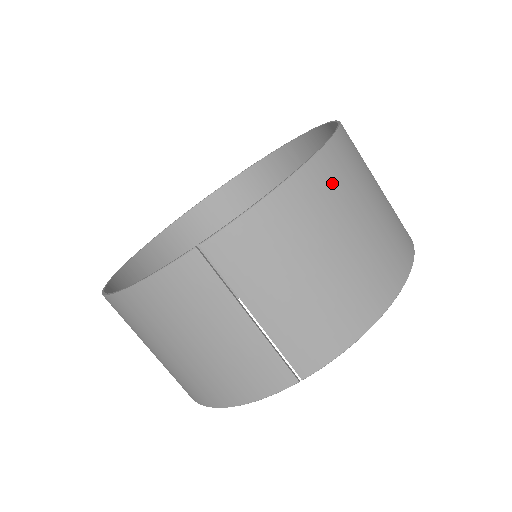
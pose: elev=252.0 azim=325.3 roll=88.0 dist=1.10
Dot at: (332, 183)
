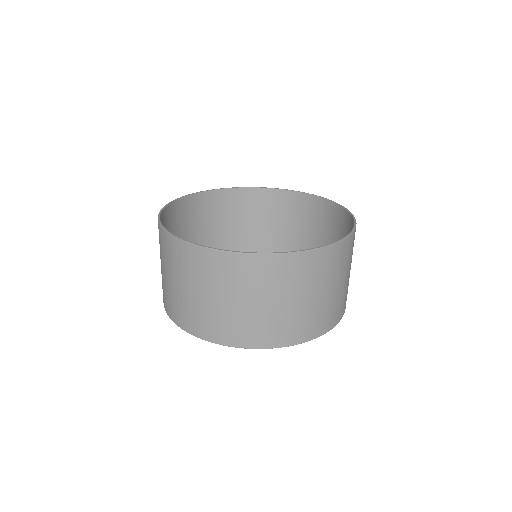
Dot at: (258, 273)
